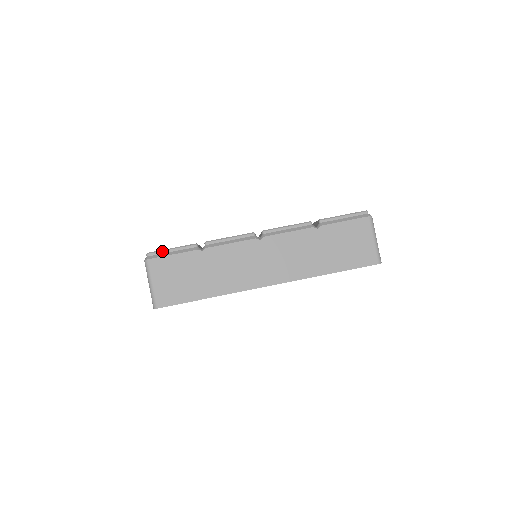
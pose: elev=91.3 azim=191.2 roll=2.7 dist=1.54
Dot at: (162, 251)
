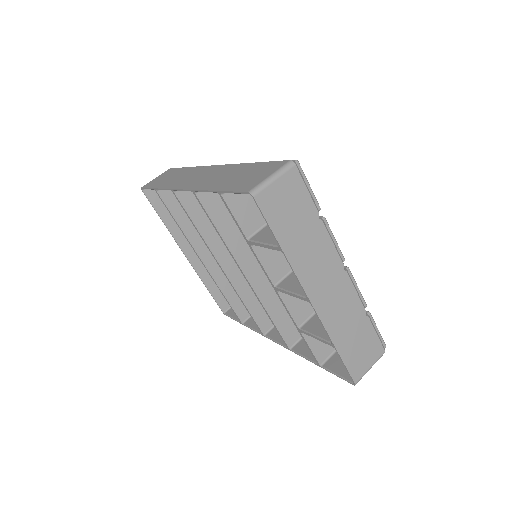
Dot at: (305, 176)
